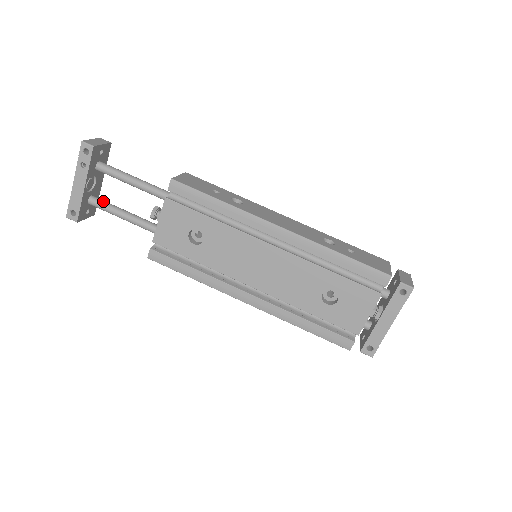
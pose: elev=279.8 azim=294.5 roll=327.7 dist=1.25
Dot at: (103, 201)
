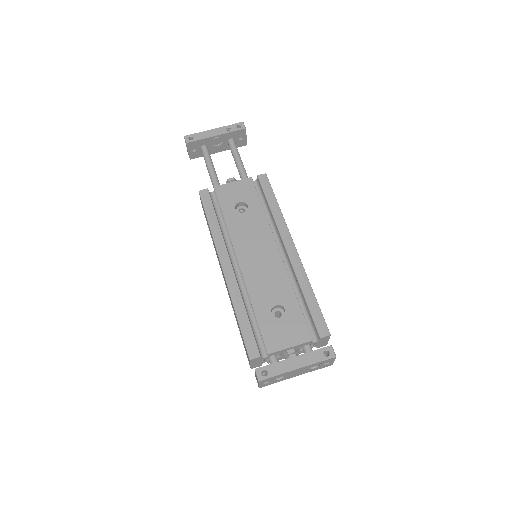
Dot at: occluded
